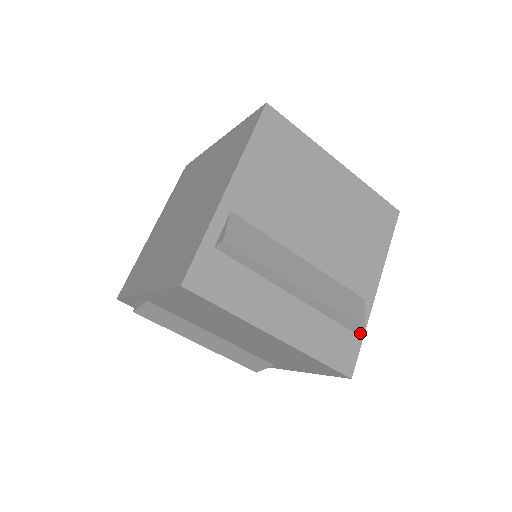
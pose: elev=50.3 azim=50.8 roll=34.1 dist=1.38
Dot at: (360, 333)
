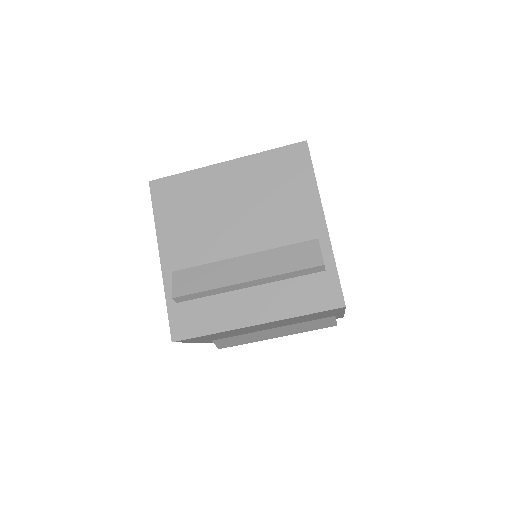
Dot at: (331, 267)
